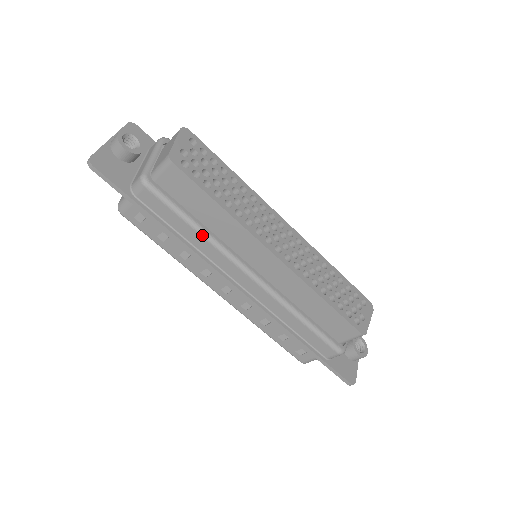
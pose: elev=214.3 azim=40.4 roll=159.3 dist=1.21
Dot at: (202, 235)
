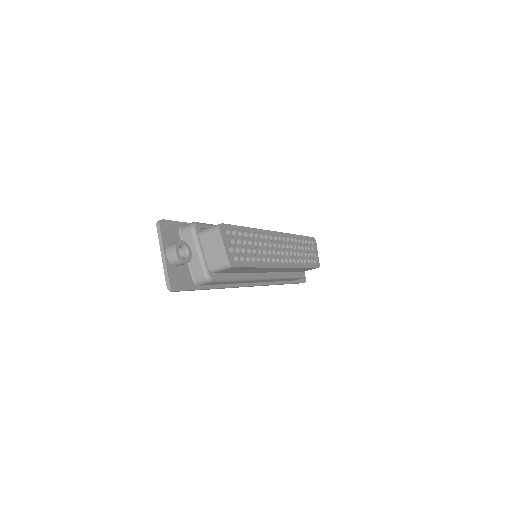
Dot at: (241, 281)
